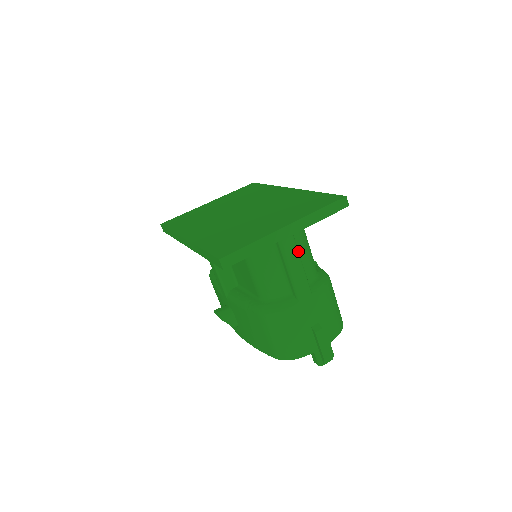
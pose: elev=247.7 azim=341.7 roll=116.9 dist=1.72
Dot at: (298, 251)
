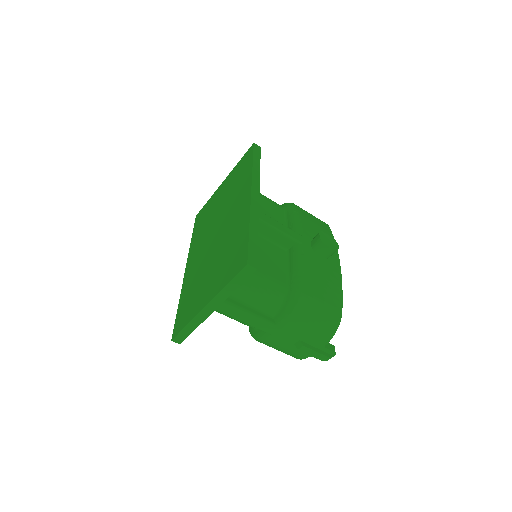
Dot at: (238, 308)
